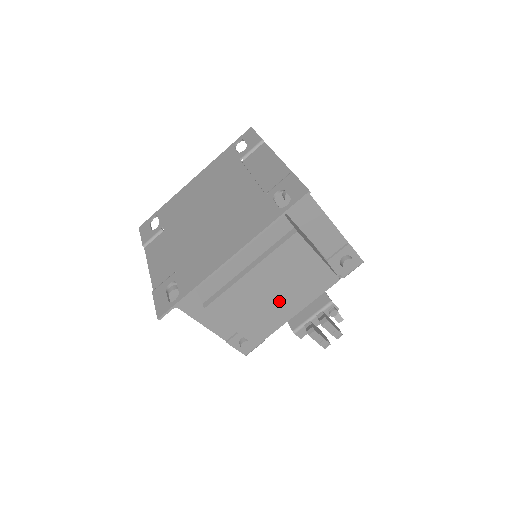
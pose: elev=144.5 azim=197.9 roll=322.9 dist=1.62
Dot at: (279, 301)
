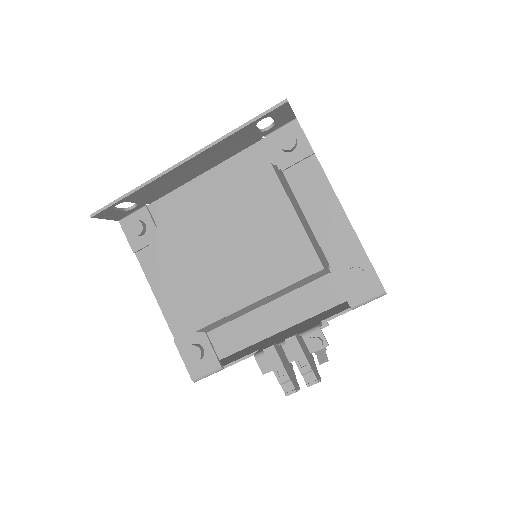
Dot at: (233, 267)
